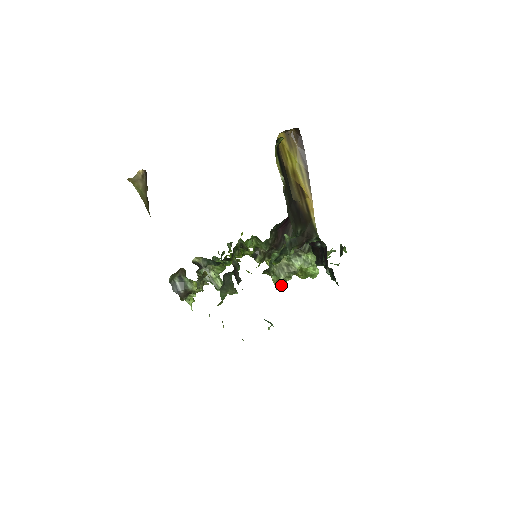
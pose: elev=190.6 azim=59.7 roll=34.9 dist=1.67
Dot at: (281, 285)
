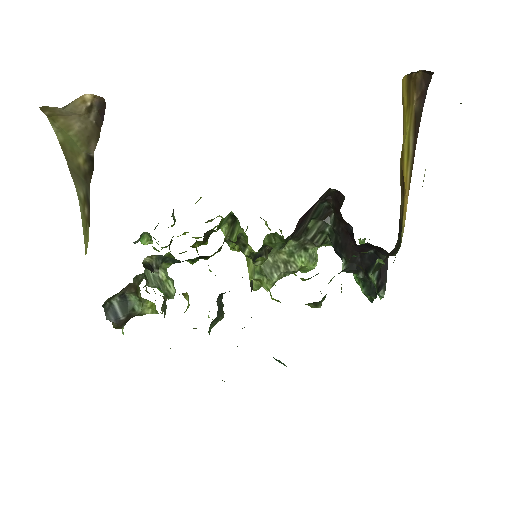
Dot at: occluded
